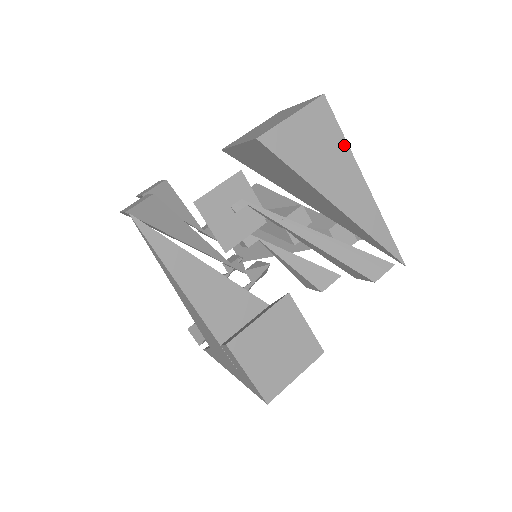
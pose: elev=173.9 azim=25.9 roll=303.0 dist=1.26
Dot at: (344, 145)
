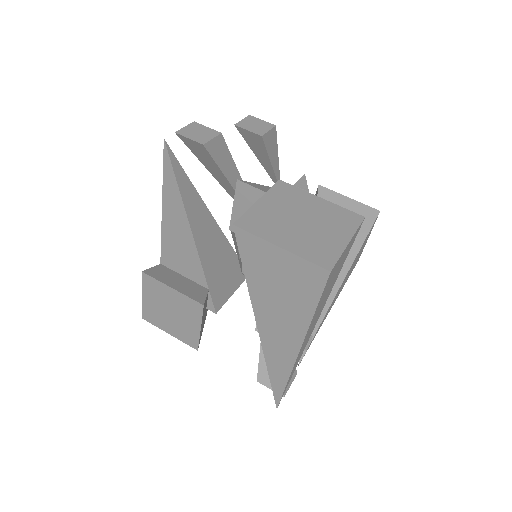
Dot at: (308, 314)
